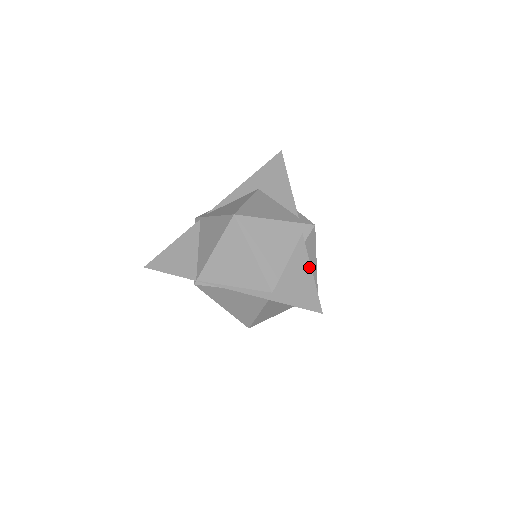
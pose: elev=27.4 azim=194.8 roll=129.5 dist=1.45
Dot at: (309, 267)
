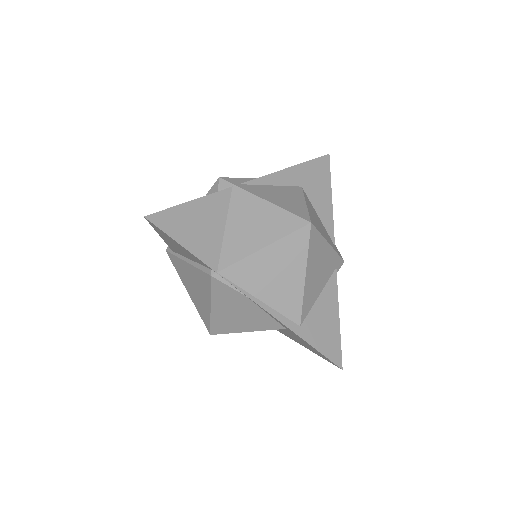
Dot at: (338, 310)
